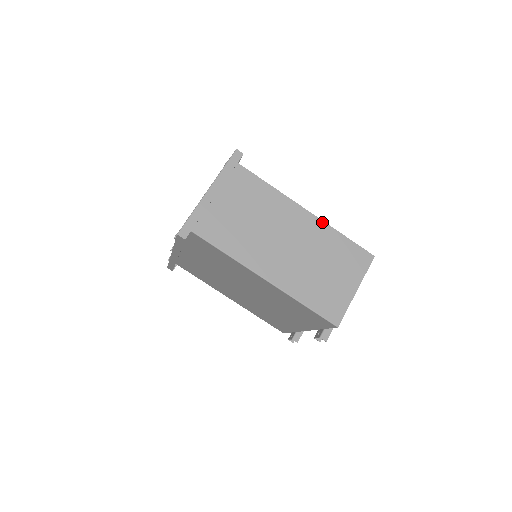
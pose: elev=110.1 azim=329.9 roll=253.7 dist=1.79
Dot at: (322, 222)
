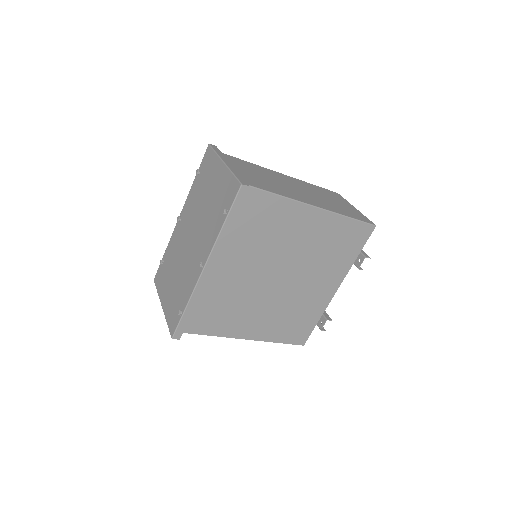
Dot at: (297, 179)
